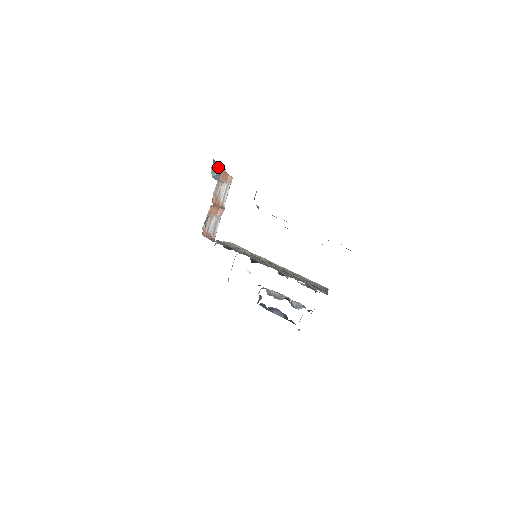
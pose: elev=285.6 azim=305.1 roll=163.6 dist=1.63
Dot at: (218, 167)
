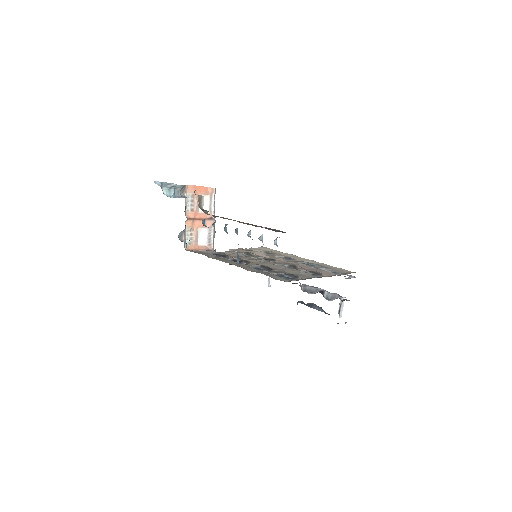
Dot at: (172, 186)
